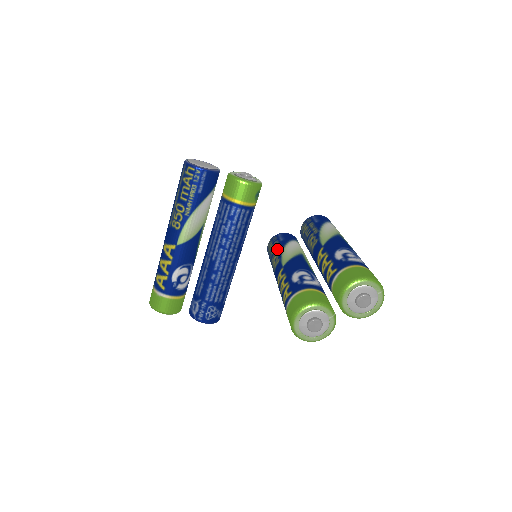
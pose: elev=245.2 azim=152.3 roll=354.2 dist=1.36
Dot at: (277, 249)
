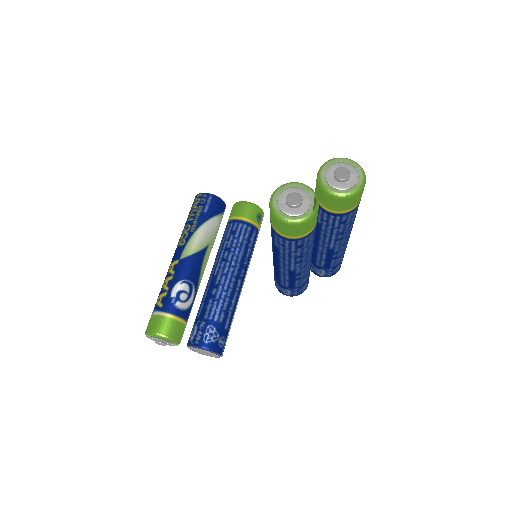
Dot at: occluded
